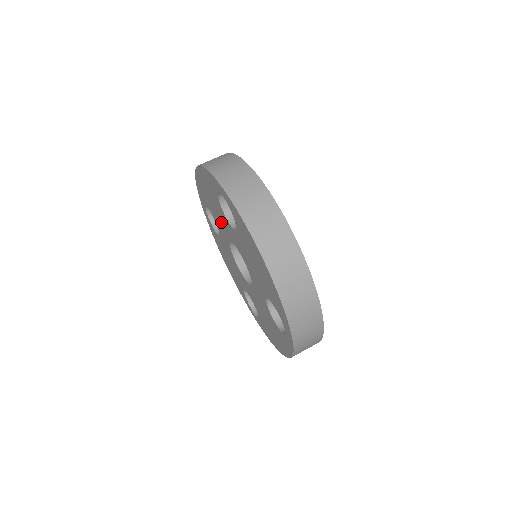
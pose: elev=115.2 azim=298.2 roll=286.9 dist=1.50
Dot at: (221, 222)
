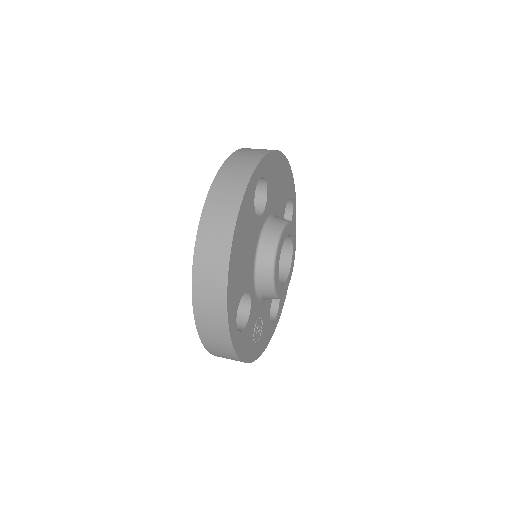
Dot at: occluded
